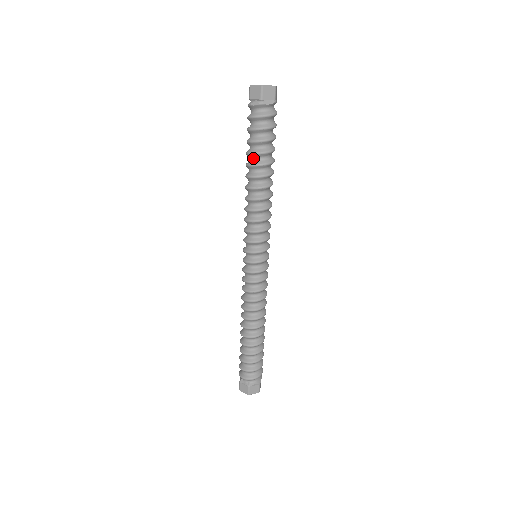
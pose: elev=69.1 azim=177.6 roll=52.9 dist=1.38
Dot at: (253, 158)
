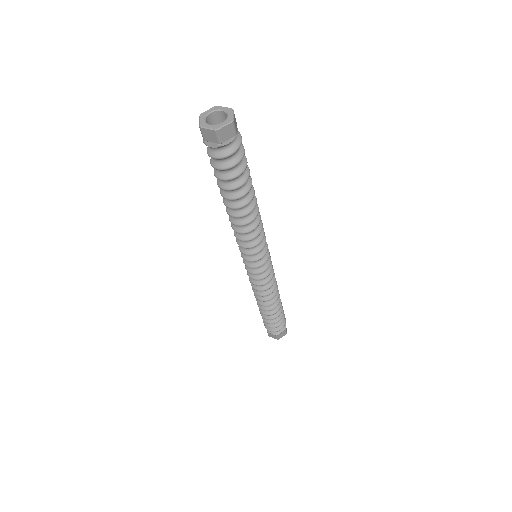
Dot at: occluded
